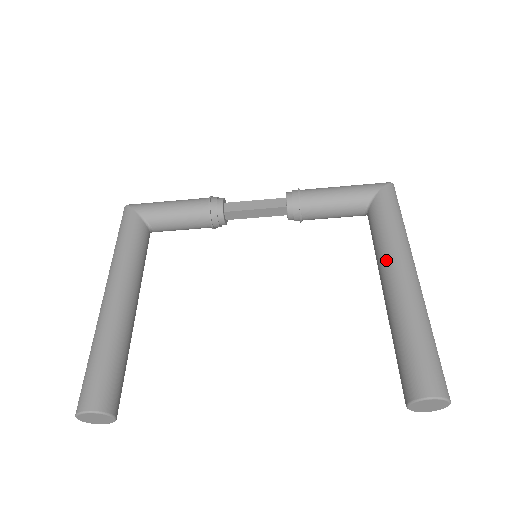
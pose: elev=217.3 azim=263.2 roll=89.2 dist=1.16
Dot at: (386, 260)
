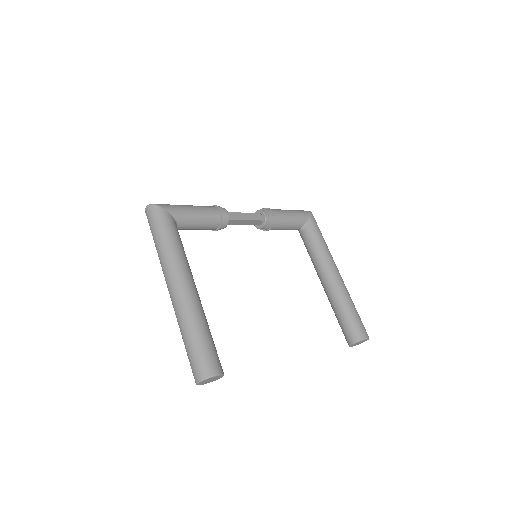
Dot at: (326, 263)
